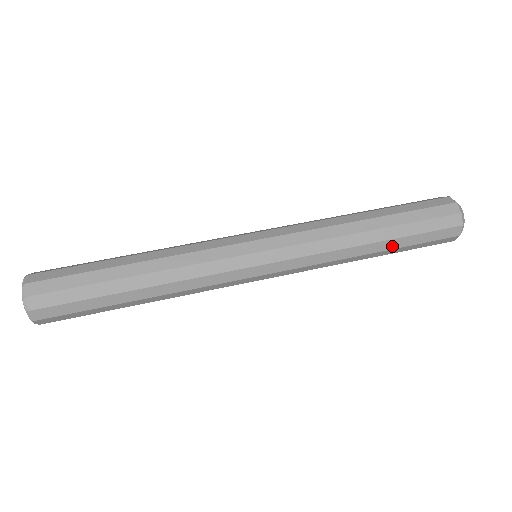
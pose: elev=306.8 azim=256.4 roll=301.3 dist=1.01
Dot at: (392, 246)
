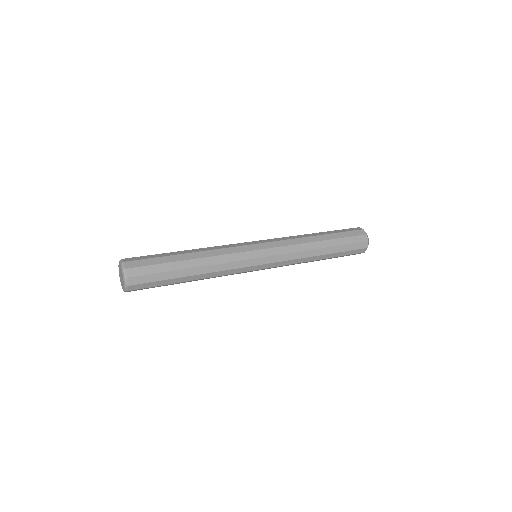
Dot at: (330, 238)
